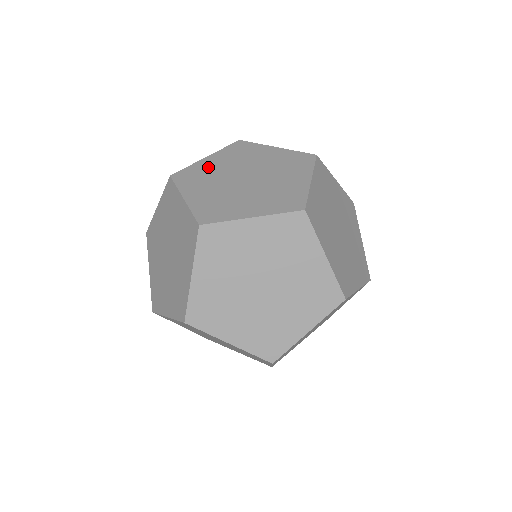
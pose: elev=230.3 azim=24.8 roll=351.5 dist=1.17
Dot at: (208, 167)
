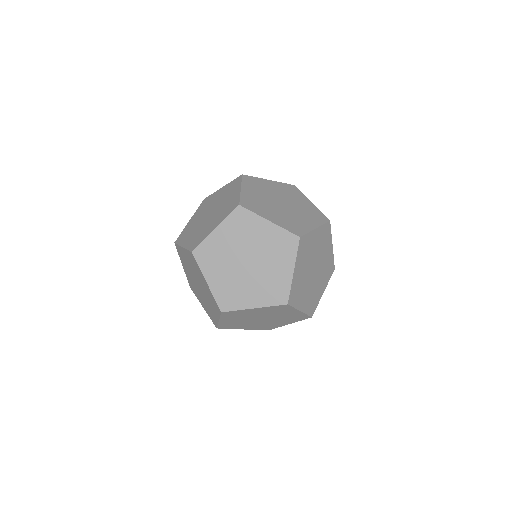
Dot at: occluded
